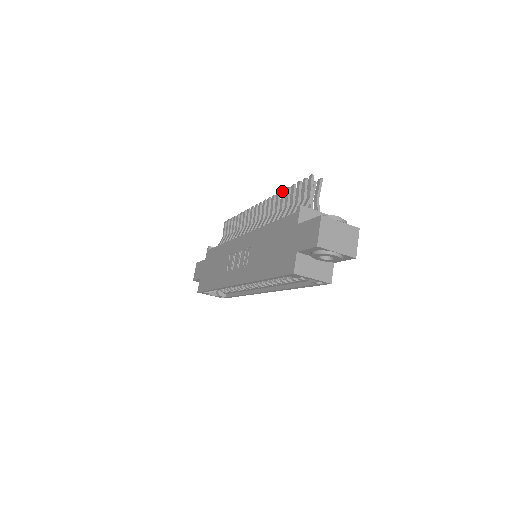
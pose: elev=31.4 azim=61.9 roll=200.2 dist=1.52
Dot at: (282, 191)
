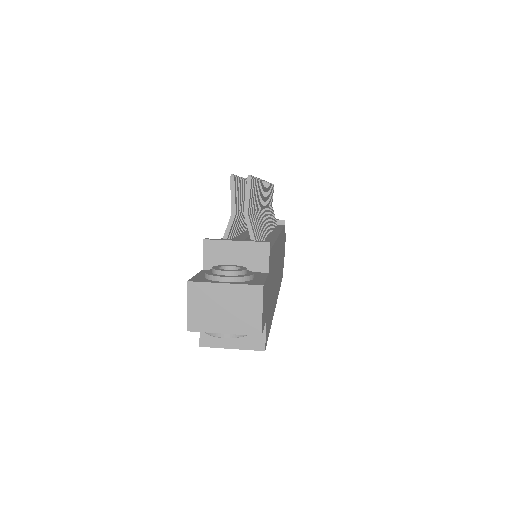
Dot at: occluded
